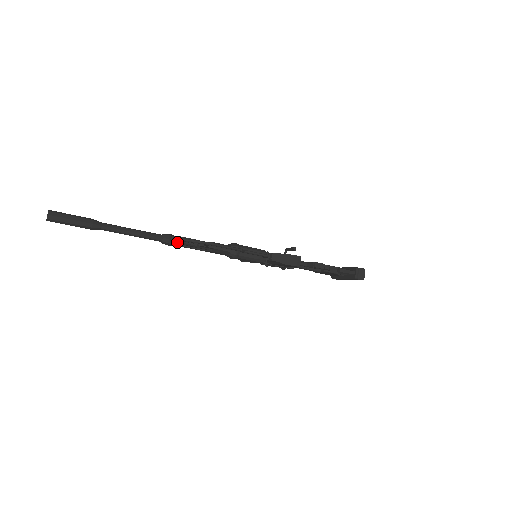
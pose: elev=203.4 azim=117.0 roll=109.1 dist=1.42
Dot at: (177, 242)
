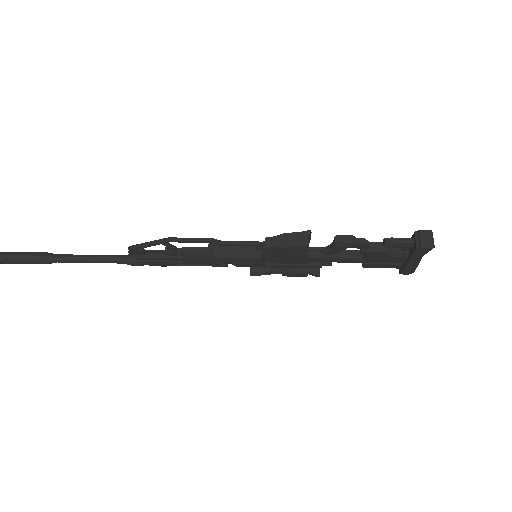
Dot at: (140, 256)
